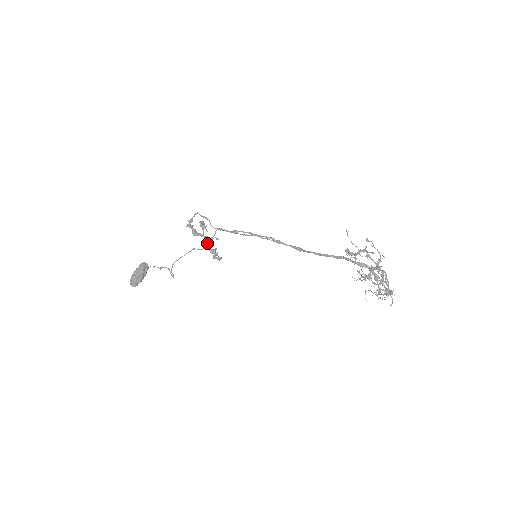
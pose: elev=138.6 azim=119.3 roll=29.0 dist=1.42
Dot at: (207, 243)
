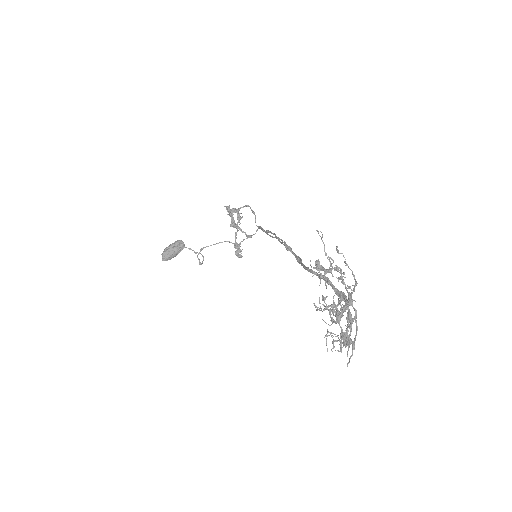
Dot at: occluded
